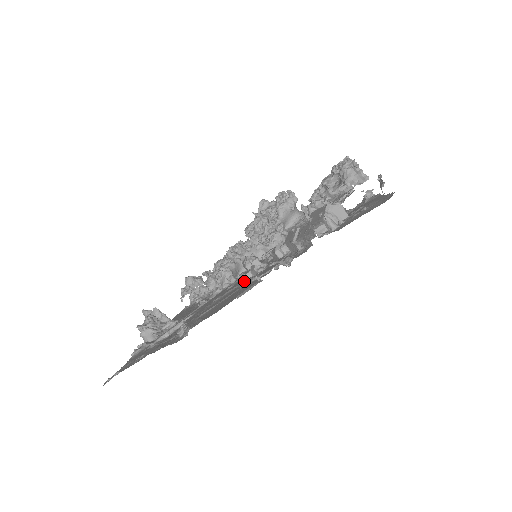
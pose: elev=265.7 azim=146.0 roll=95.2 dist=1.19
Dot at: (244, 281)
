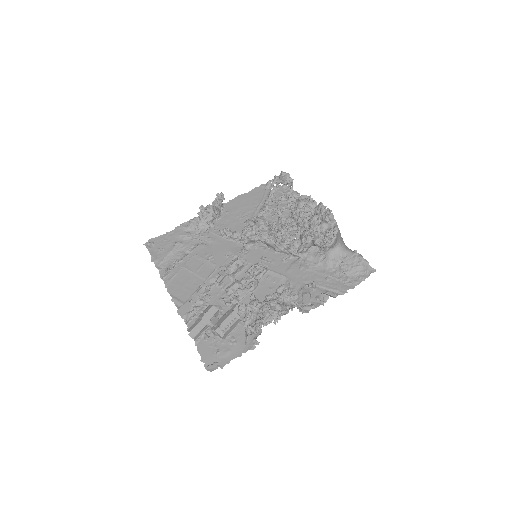
Dot at: (200, 285)
